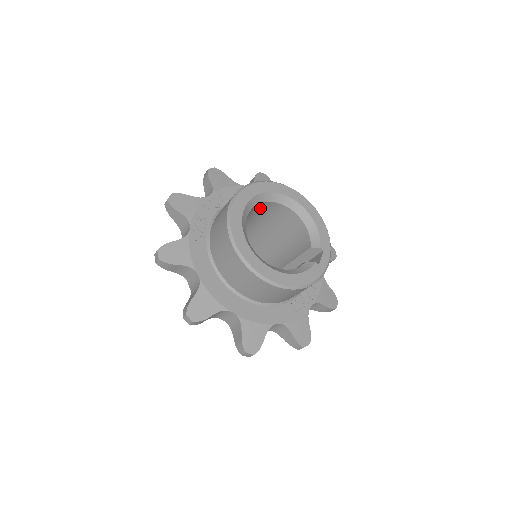
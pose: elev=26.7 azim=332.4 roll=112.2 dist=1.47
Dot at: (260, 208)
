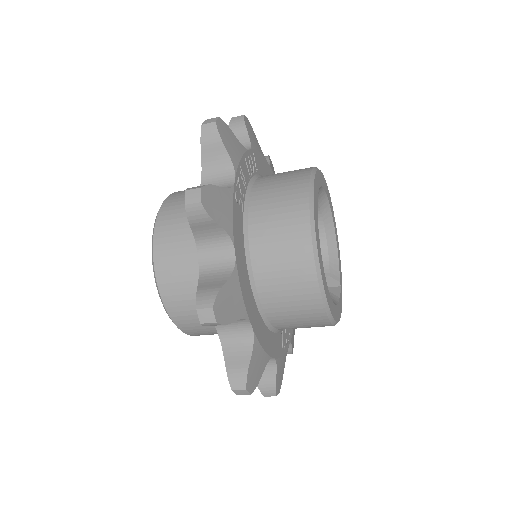
Dot at: occluded
